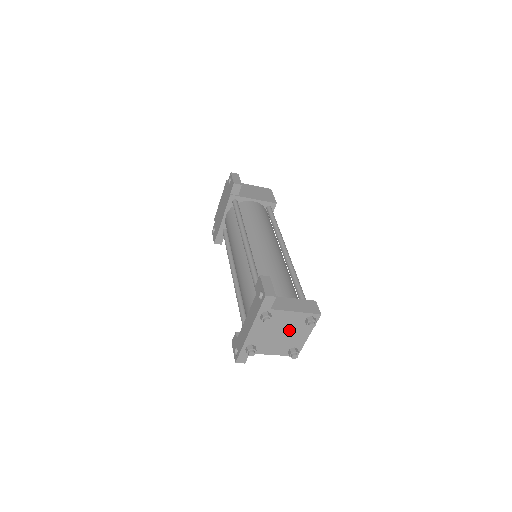
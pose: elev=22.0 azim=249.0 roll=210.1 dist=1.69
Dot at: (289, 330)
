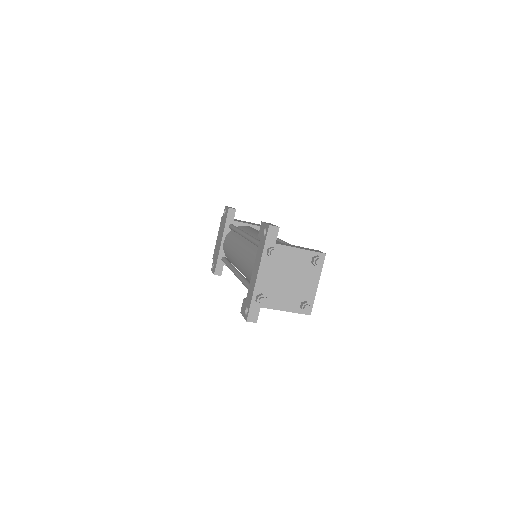
Dot at: (297, 275)
